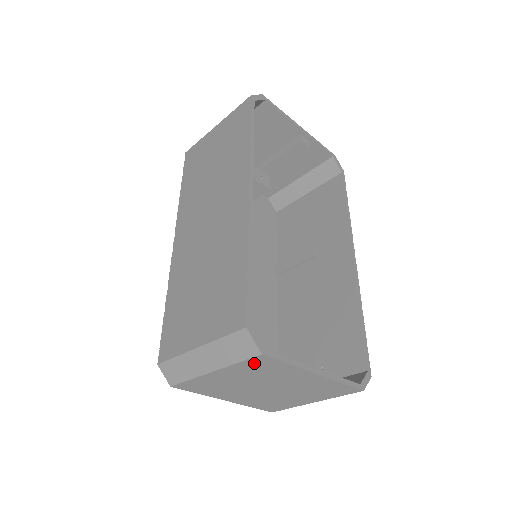
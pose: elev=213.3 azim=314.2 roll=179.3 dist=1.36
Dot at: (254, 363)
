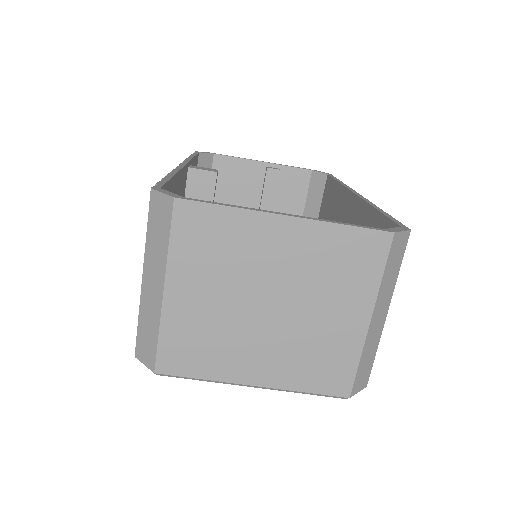
Dot at: (187, 231)
